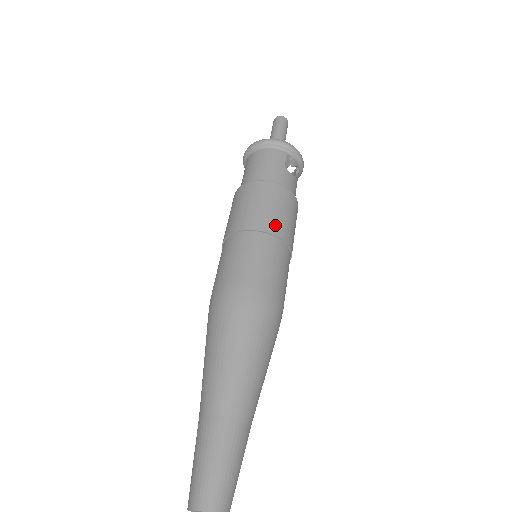
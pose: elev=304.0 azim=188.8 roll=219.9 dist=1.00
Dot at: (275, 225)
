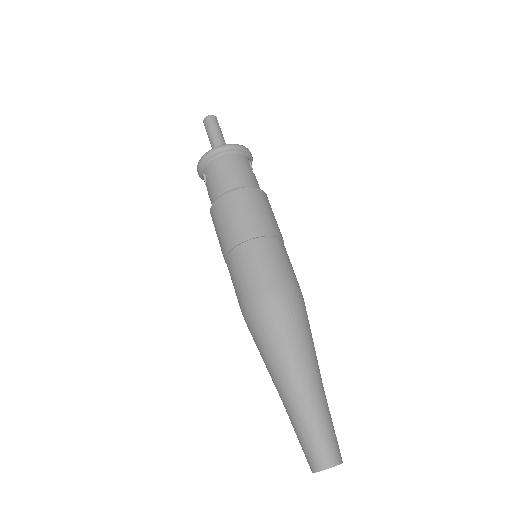
Dot at: (277, 228)
